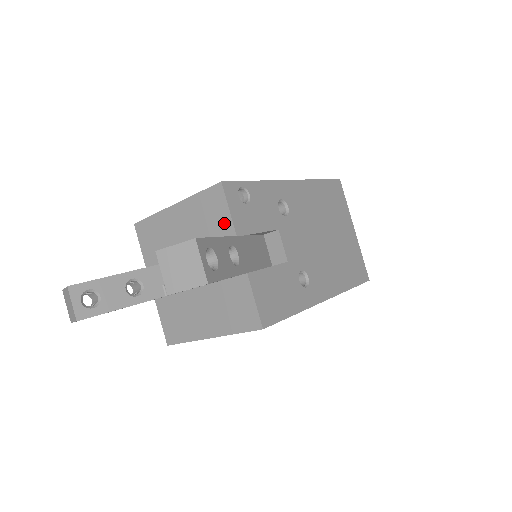
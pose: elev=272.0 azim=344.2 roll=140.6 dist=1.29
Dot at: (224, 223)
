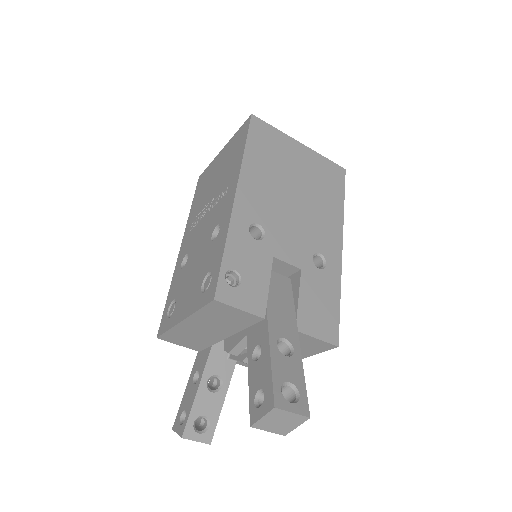
Dot at: (244, 317)
